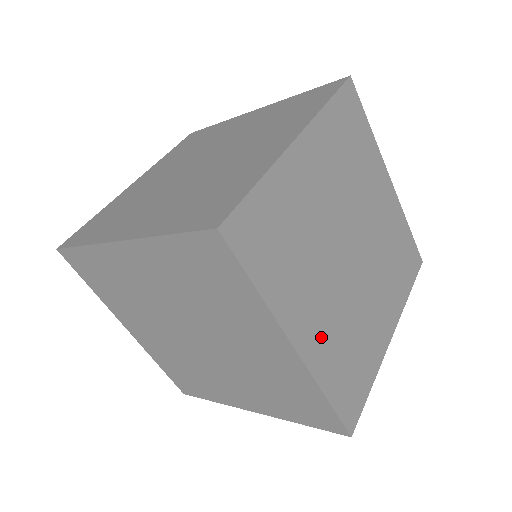
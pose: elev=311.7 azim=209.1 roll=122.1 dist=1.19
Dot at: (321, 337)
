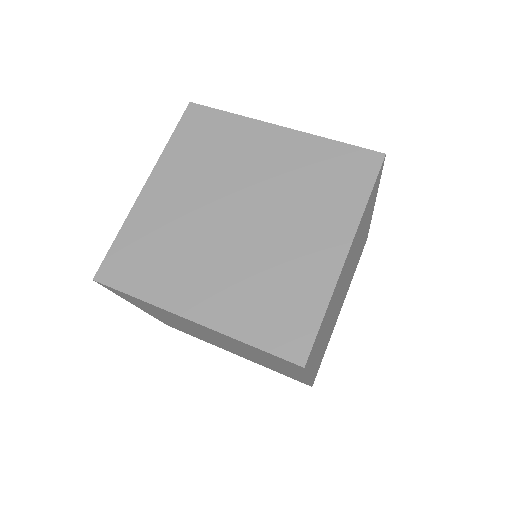
Dot at: occluded
